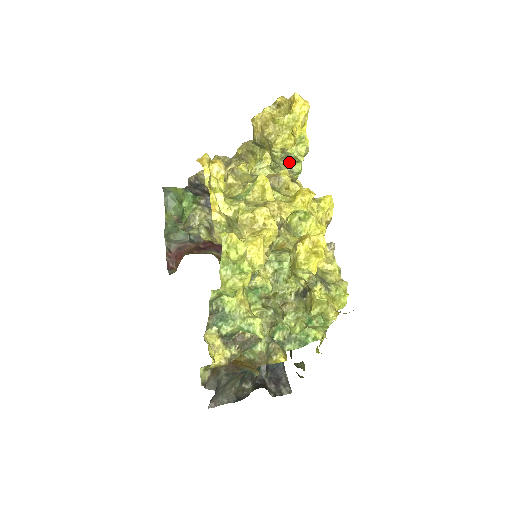
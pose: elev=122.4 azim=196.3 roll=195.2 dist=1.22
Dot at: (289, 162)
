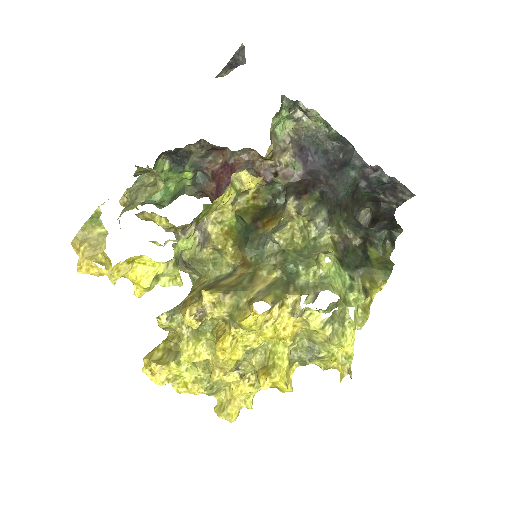
Dot at: occluded
